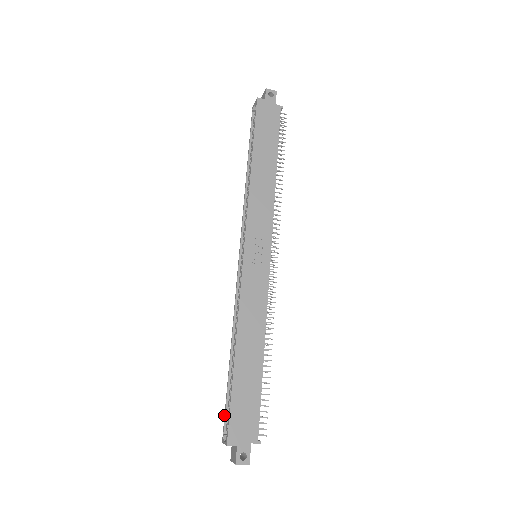
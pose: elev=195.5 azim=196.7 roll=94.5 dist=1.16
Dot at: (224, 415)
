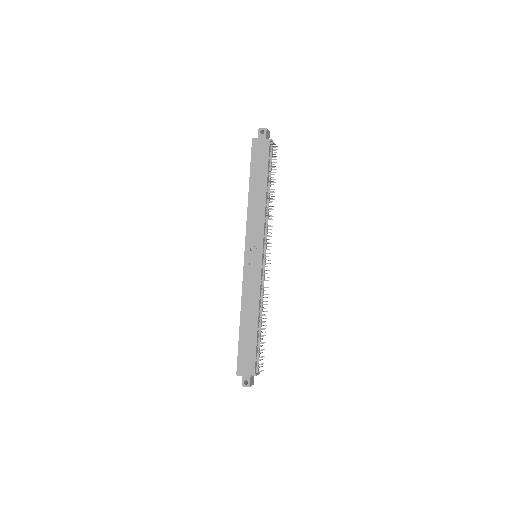
Dot at: occluded
